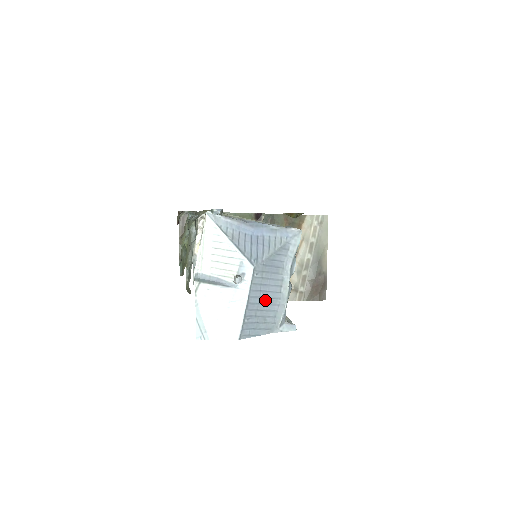
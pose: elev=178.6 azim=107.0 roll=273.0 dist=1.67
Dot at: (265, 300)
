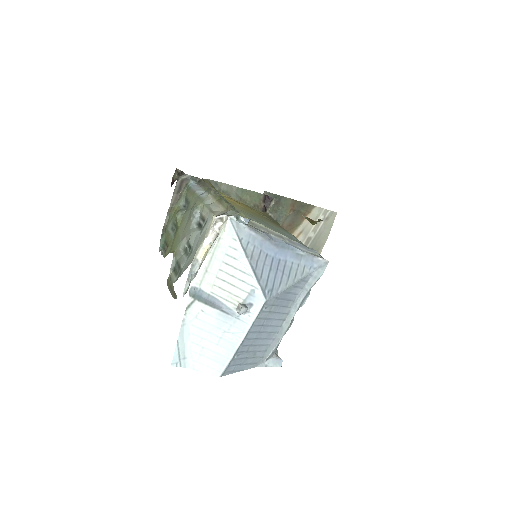
Dot at: (263, 334)
